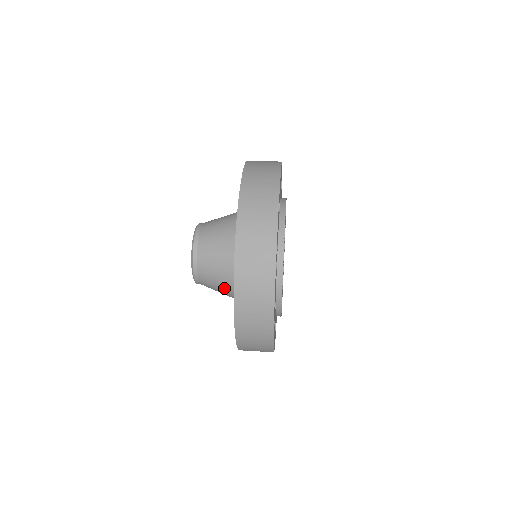
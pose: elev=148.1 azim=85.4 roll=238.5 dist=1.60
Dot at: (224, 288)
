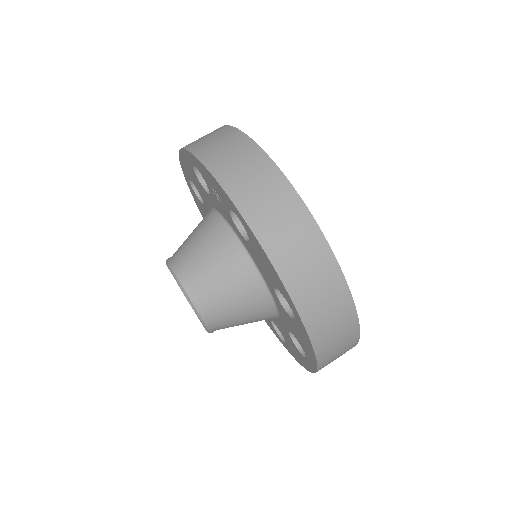
Dot at: (246, 302)
